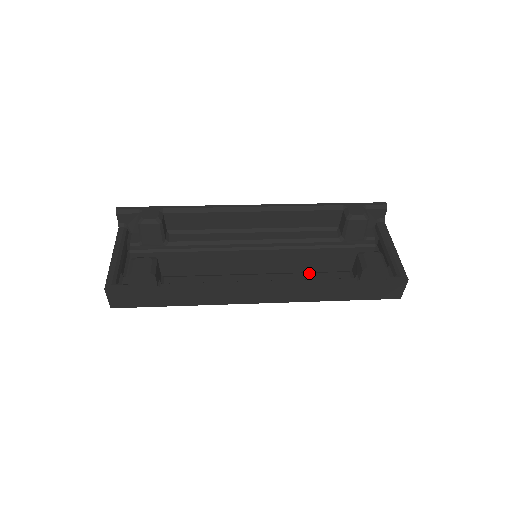
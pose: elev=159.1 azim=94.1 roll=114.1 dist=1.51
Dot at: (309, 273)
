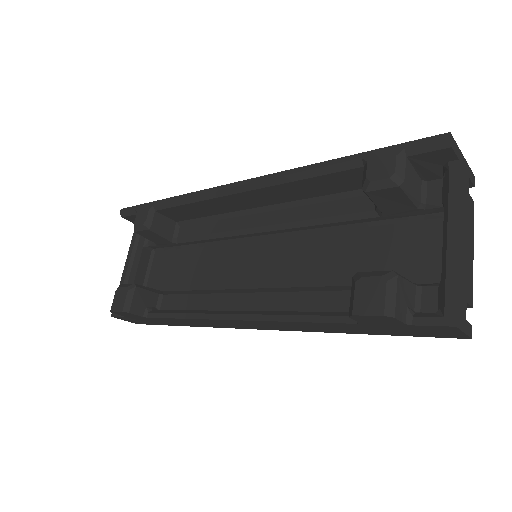
Dot at: (308, 292)
